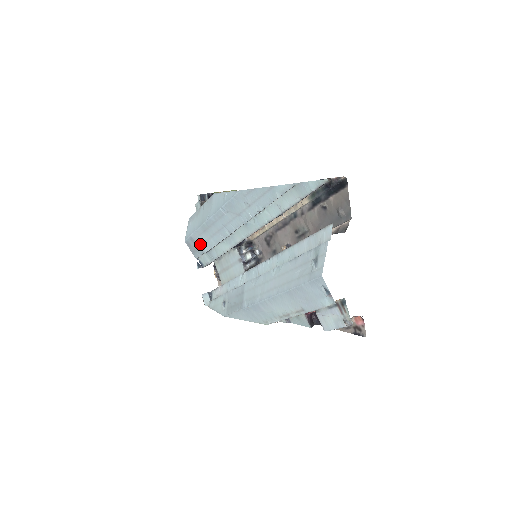
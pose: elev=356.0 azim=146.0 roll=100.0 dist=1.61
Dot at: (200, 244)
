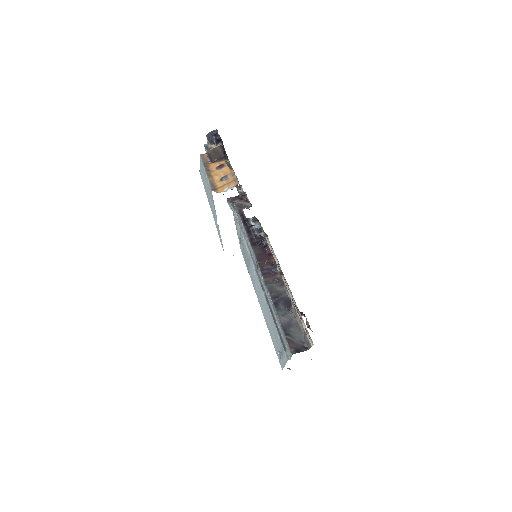
Dot at: occluded
